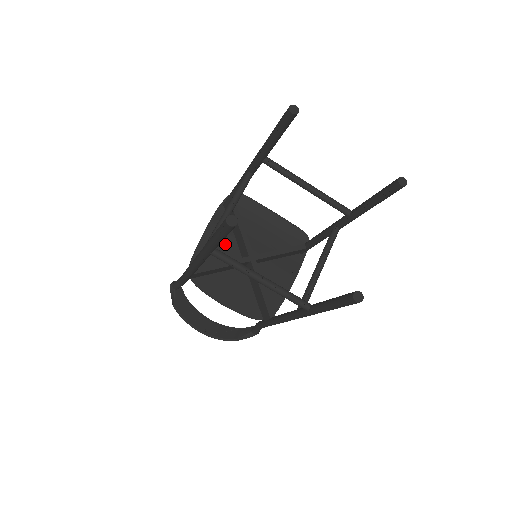
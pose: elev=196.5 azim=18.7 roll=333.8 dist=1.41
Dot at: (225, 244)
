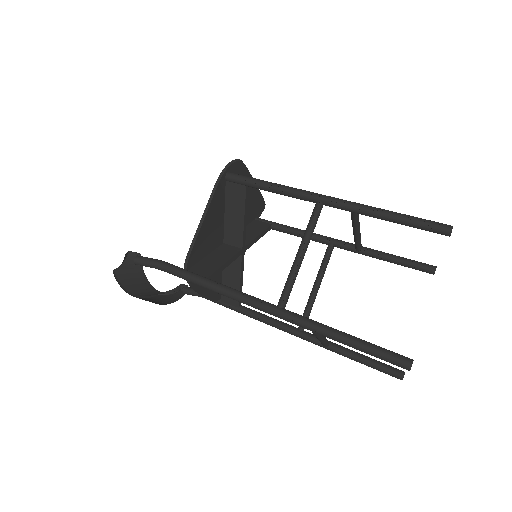
Dot at: (216, 226)
